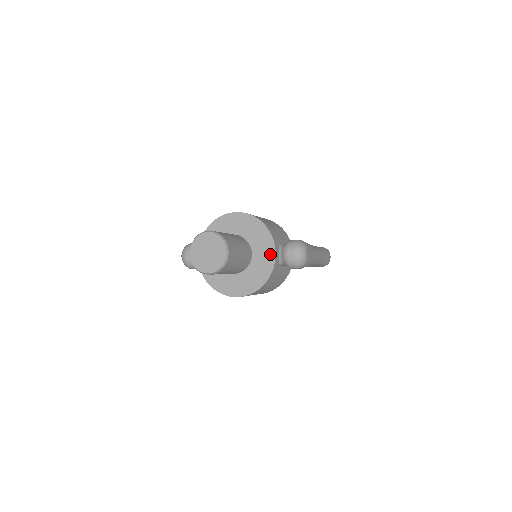
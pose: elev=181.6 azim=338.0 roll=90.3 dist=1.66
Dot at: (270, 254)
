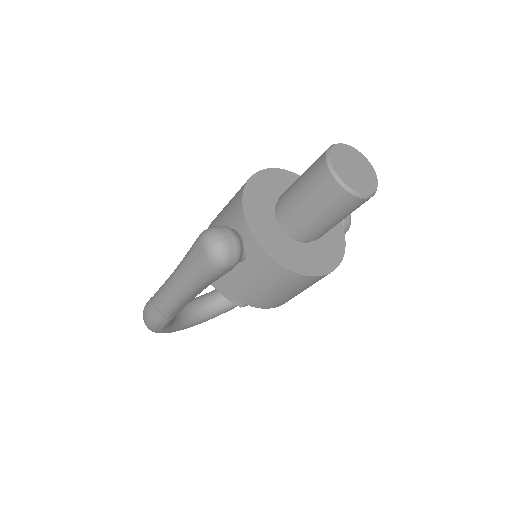
Dot at: occluded
